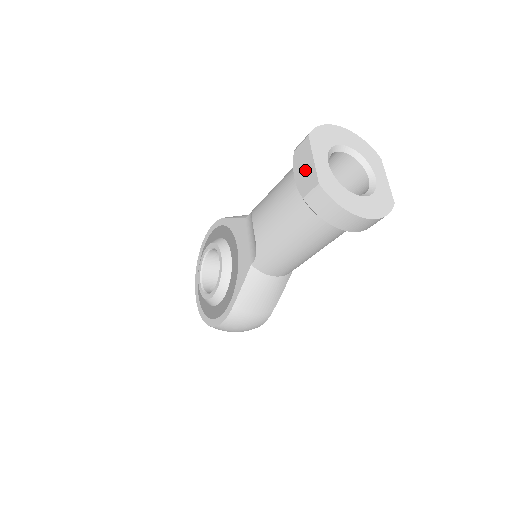
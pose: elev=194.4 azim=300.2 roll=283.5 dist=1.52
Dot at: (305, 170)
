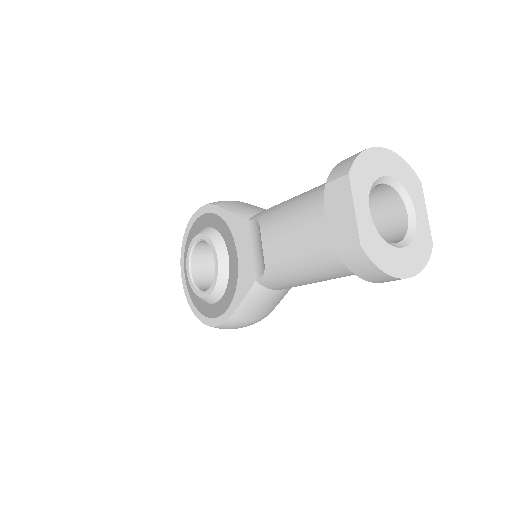
Dot at: (341, 218)
